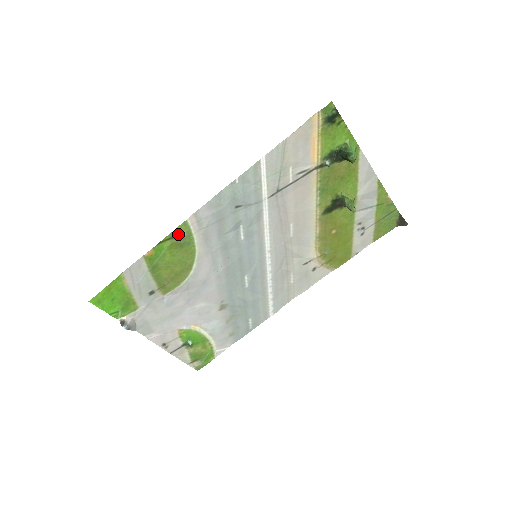
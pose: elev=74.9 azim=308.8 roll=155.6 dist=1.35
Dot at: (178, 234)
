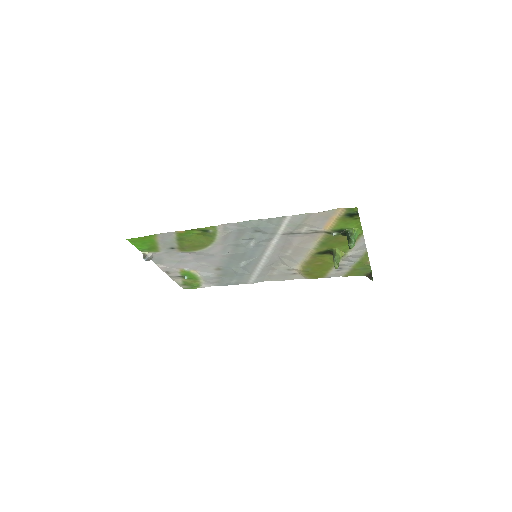
Dot at: (207, 230)
